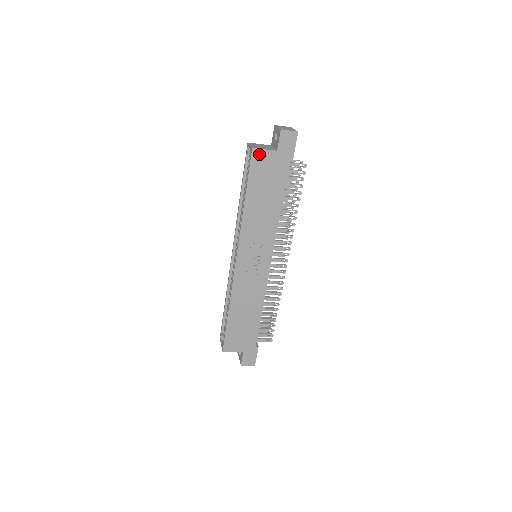
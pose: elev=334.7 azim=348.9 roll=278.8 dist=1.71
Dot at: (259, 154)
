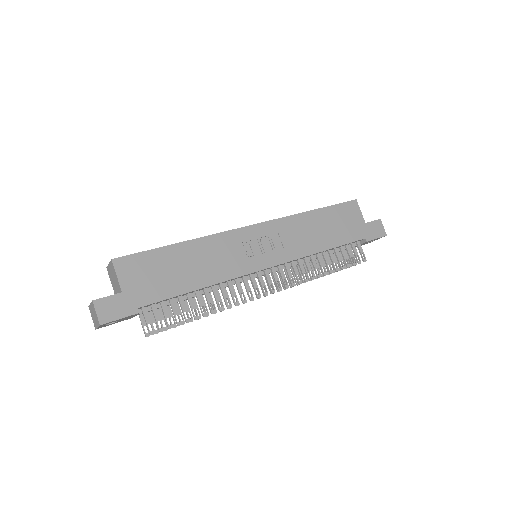
Dot at: (355, 207)
